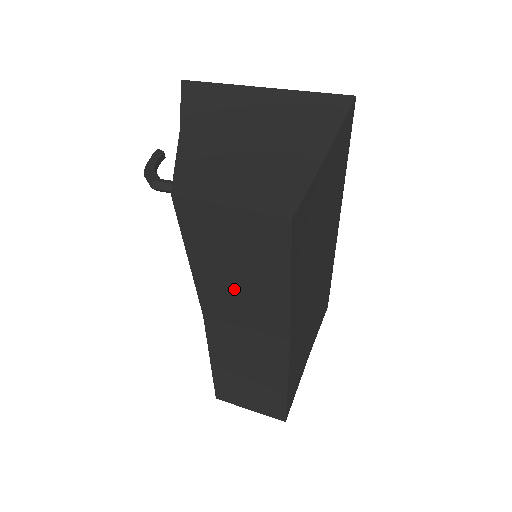
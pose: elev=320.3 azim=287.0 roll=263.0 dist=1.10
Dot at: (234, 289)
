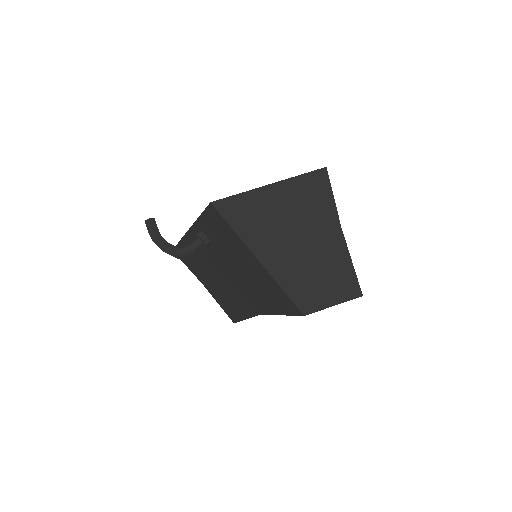
Dot at: occluded
